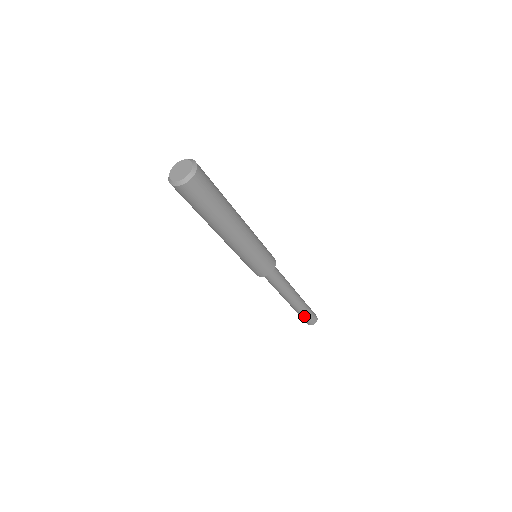
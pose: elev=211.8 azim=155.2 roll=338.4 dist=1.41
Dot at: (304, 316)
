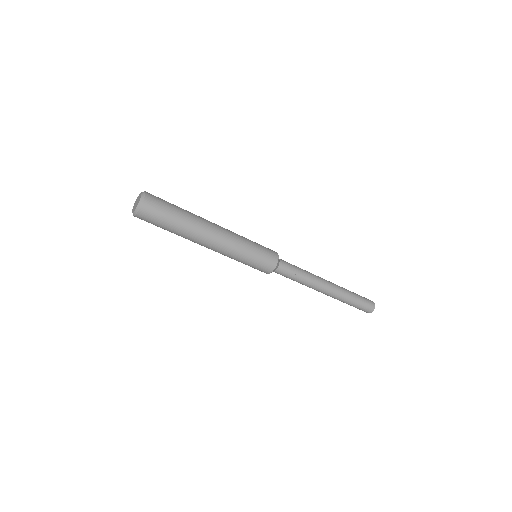
Dot at: (355, 303)
